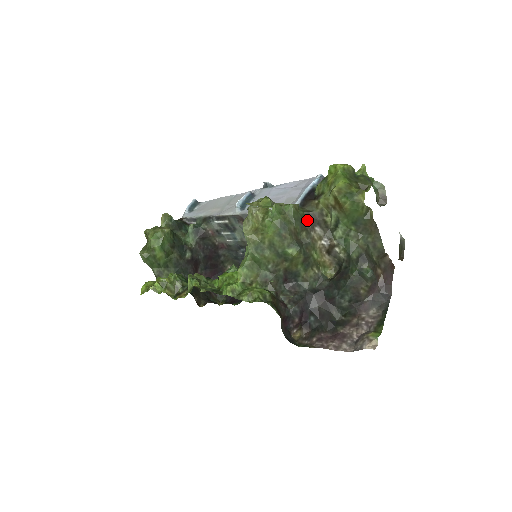
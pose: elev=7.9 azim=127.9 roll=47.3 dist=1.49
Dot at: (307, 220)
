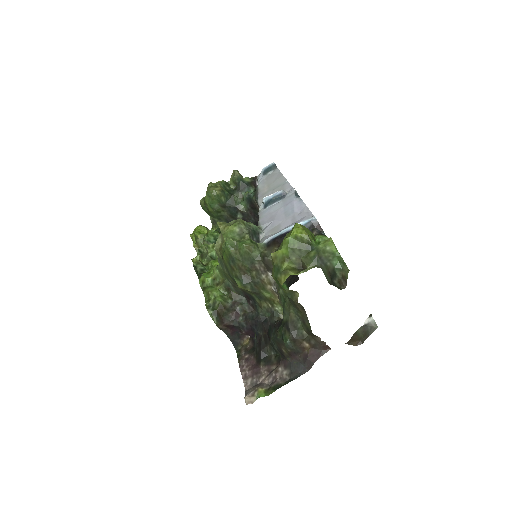
Dot at: (261, 263)
